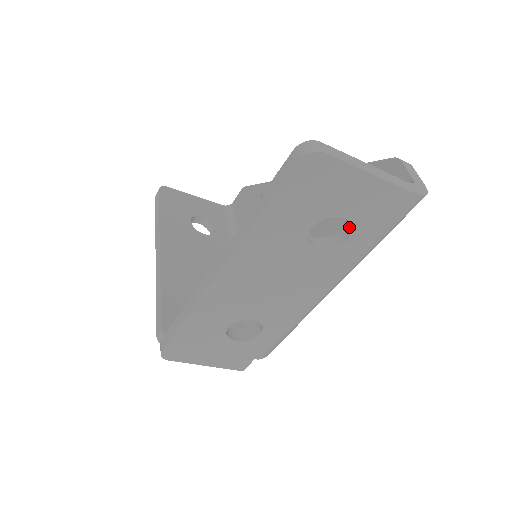
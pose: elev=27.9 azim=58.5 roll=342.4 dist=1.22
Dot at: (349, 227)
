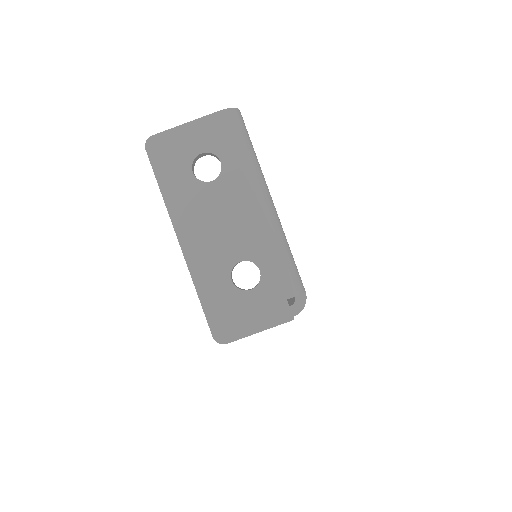
Dot at: (217, 157)
